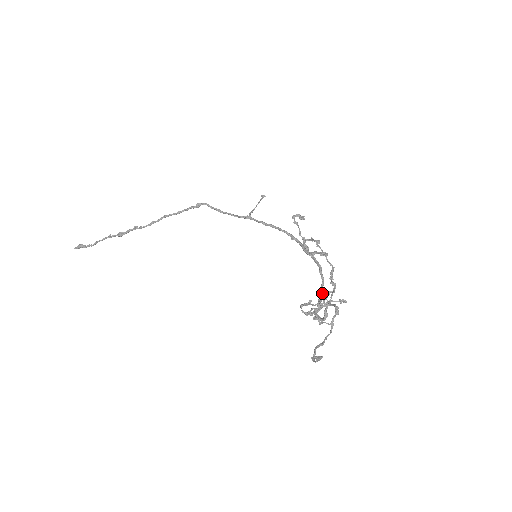
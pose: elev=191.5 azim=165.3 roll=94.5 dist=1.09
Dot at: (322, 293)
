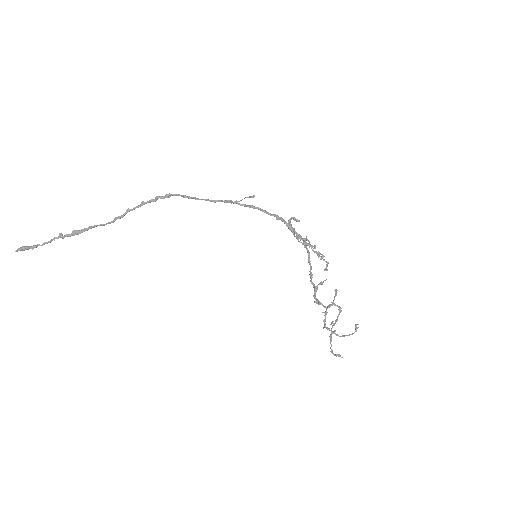
Dot at: (310, 267)
